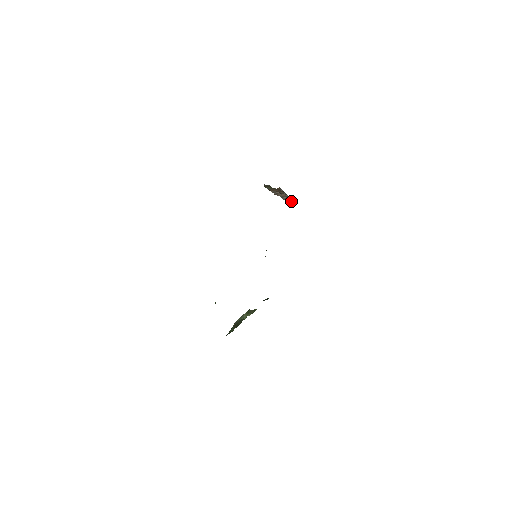
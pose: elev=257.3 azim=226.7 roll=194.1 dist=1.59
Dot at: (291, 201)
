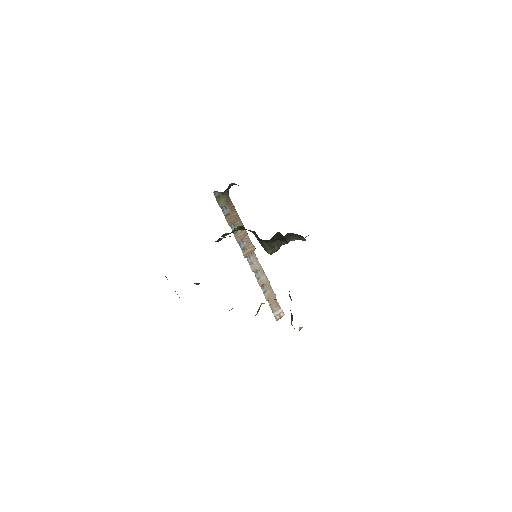
Dot at: (275, 300)
